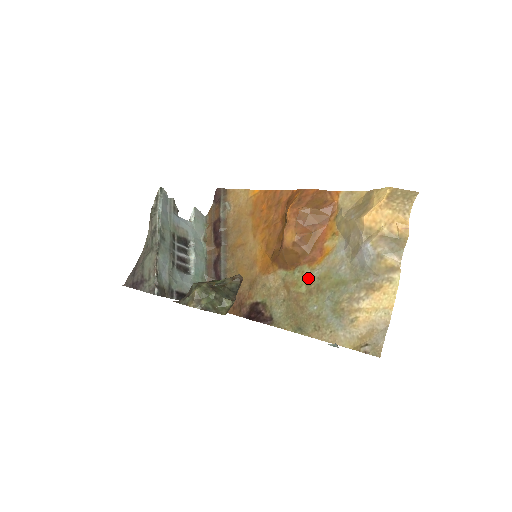
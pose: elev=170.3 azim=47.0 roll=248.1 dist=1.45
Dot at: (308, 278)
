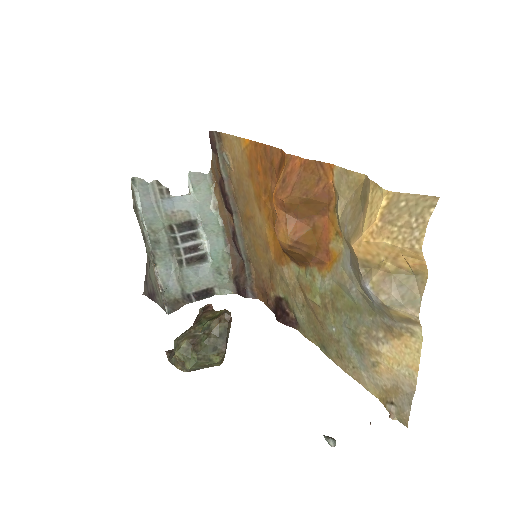
Dot at: (320, 288)
